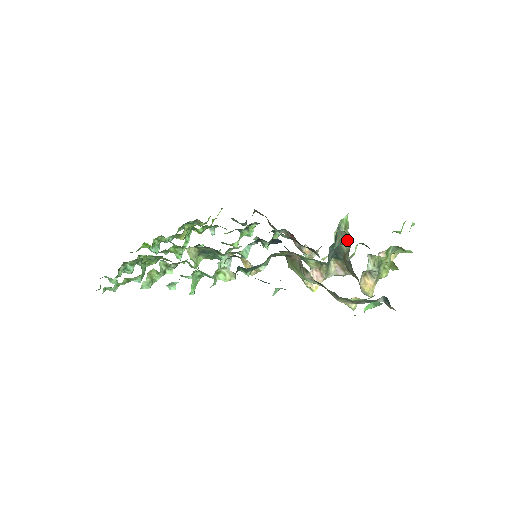
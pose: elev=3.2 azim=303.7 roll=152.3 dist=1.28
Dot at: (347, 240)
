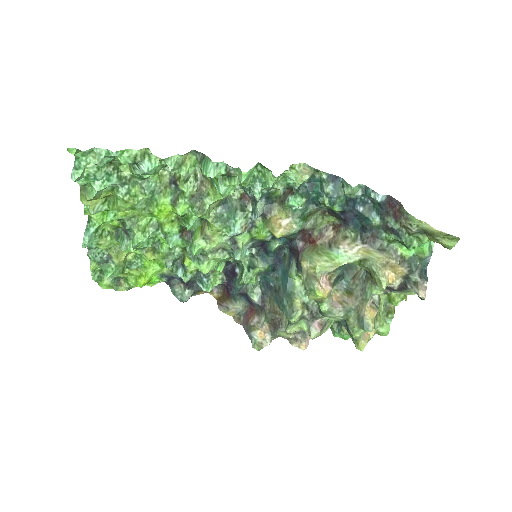
Dot at: occluded
